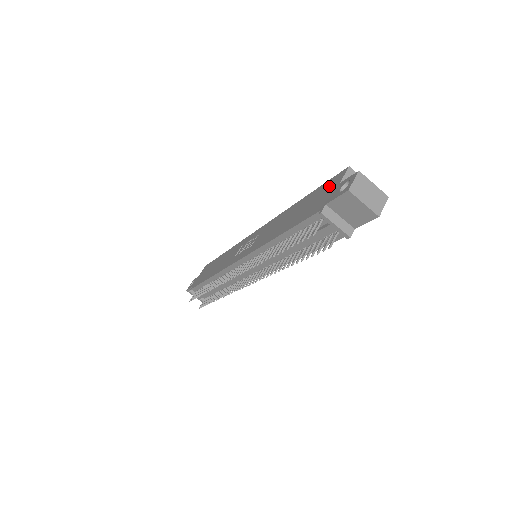
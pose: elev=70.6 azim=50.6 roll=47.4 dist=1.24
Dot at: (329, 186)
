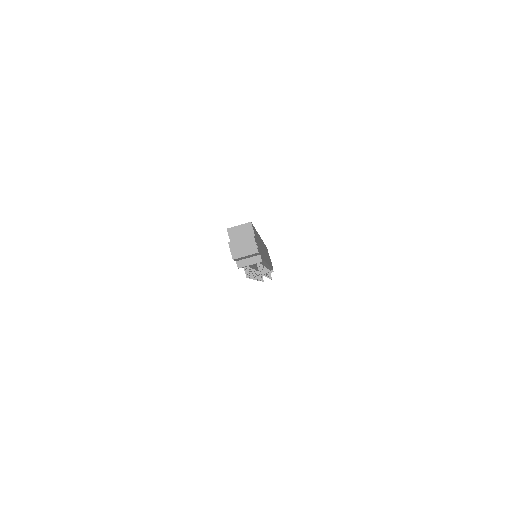
Dot at: occluded
